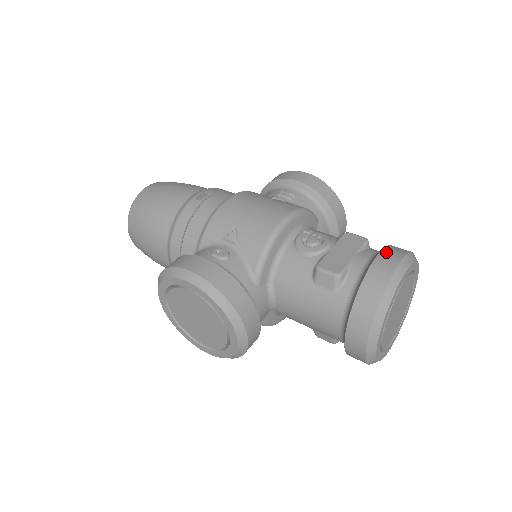
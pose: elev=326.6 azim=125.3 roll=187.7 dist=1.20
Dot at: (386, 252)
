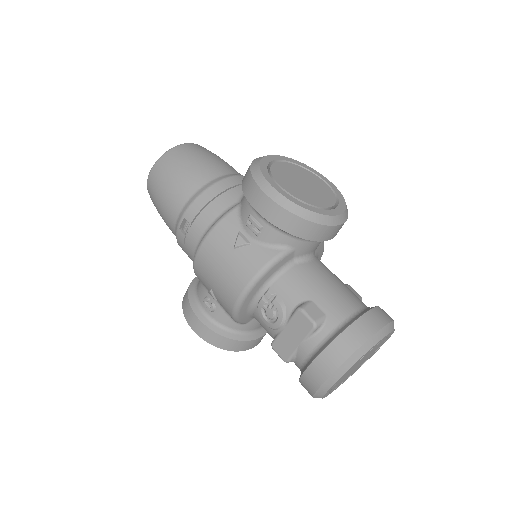
Dot at: (318, 363)
